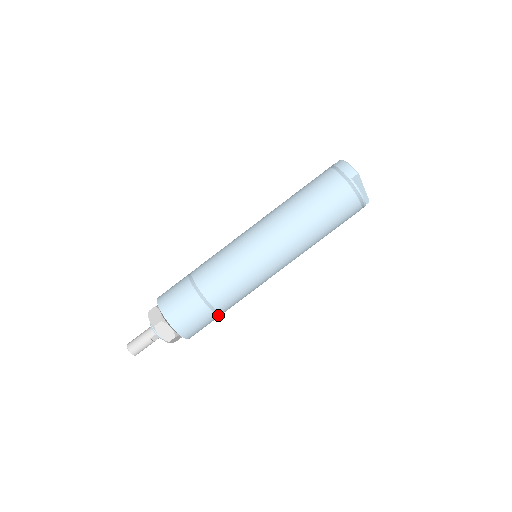
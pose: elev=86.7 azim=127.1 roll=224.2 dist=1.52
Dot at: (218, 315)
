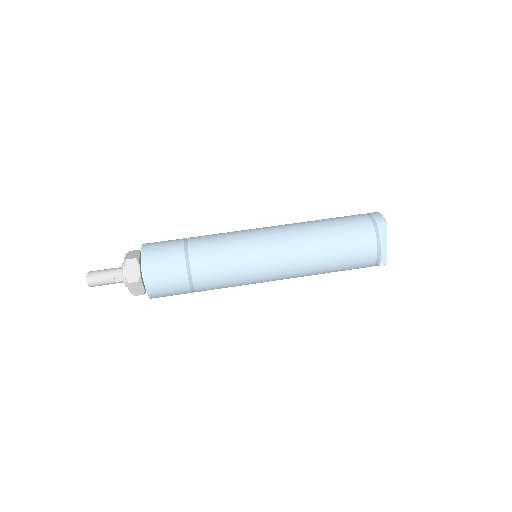
Dot at: (190, 285)
